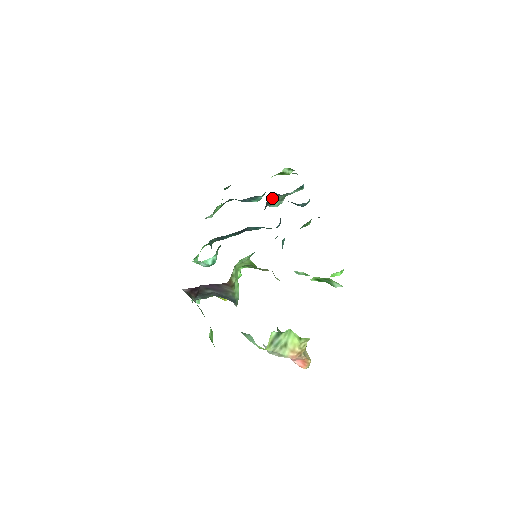
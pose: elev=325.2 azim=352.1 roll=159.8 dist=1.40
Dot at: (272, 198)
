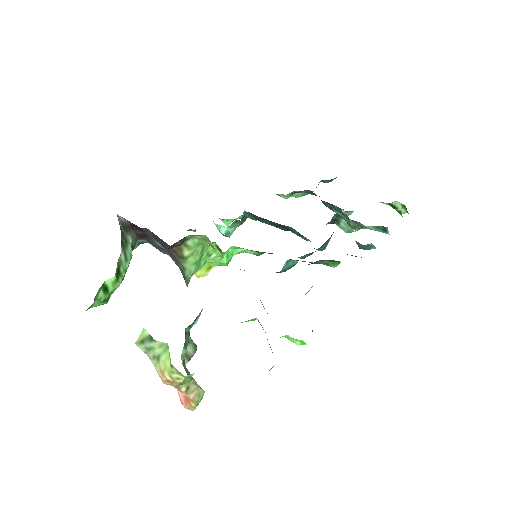
Dot at: (342, 217)
